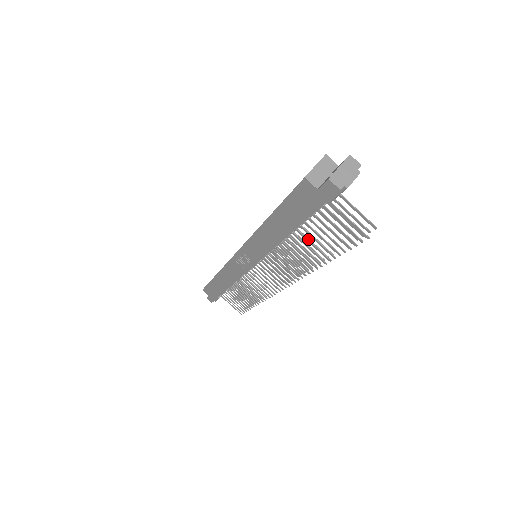
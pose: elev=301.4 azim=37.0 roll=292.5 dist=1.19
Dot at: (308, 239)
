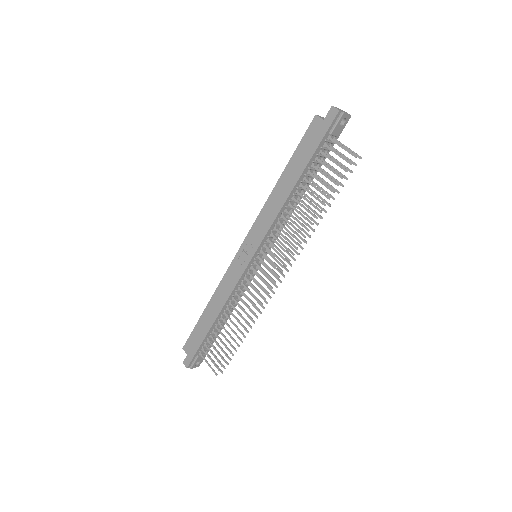
Dot at: (309, 191)
